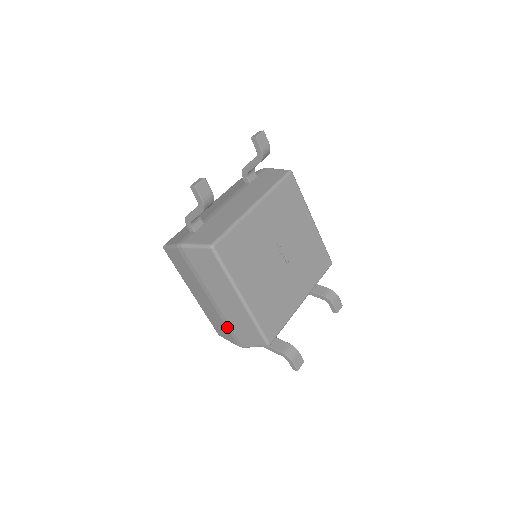
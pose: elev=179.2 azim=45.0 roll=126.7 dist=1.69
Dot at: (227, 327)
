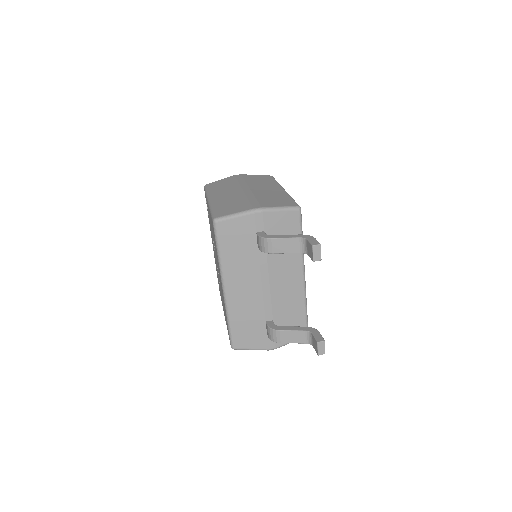
Dot at: occluded
